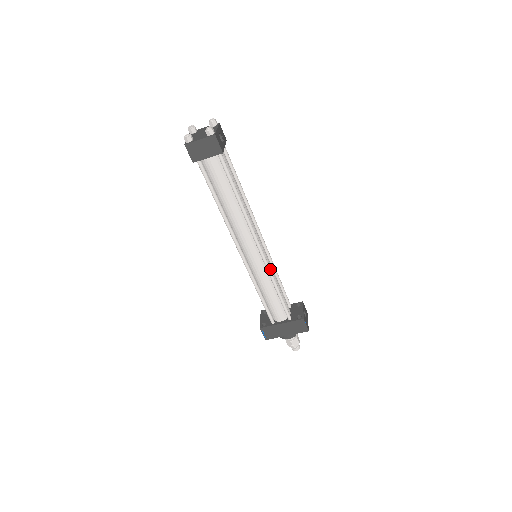
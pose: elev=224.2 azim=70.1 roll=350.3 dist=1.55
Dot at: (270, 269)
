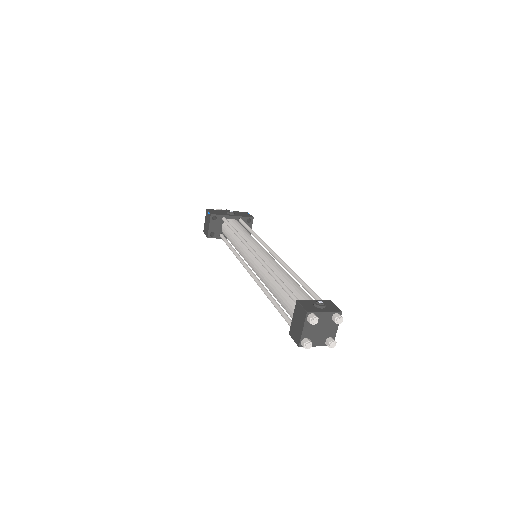
Dot at: occluded
